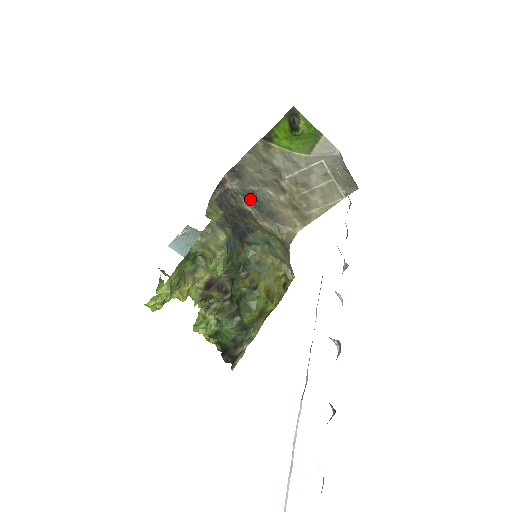
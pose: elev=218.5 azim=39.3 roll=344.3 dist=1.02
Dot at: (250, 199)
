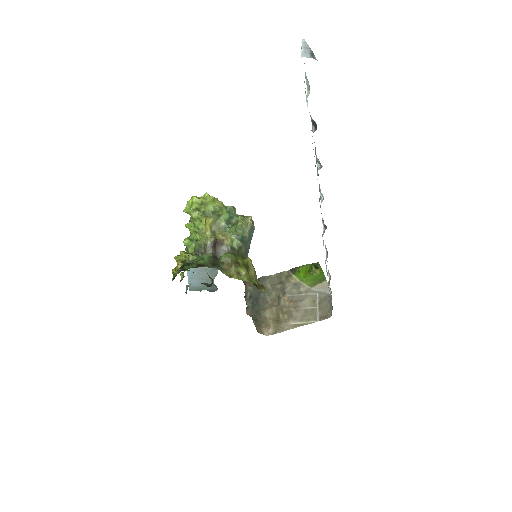
Dot at: (253, 298)
